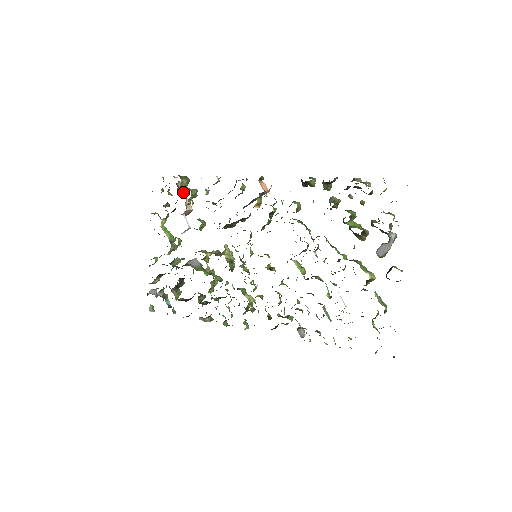
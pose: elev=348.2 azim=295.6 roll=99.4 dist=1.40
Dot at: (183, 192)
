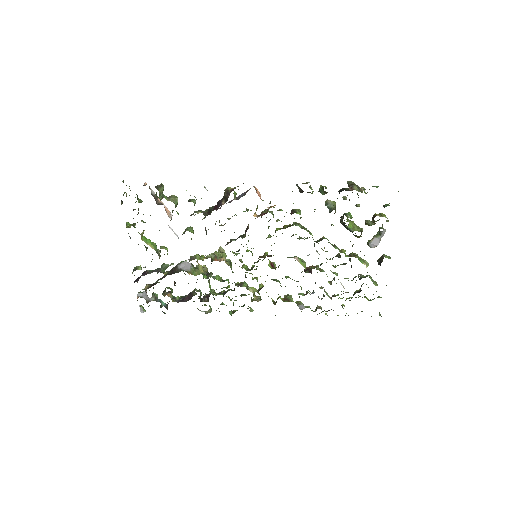
Dot at: (158, 199)
